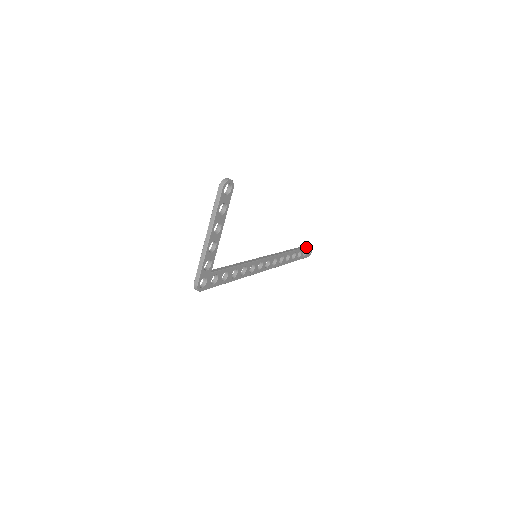
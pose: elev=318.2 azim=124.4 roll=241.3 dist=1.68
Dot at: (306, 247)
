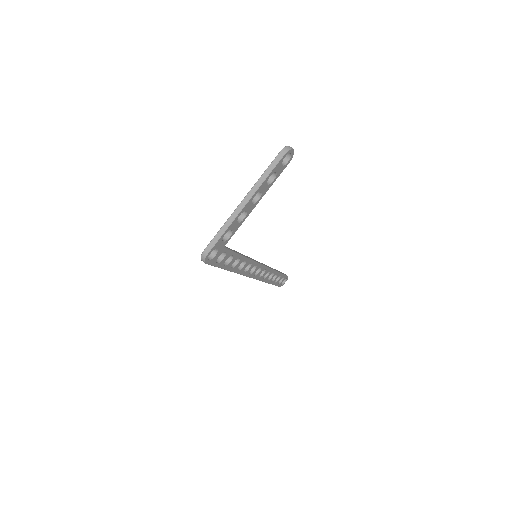
Dot at: (285, 275)
